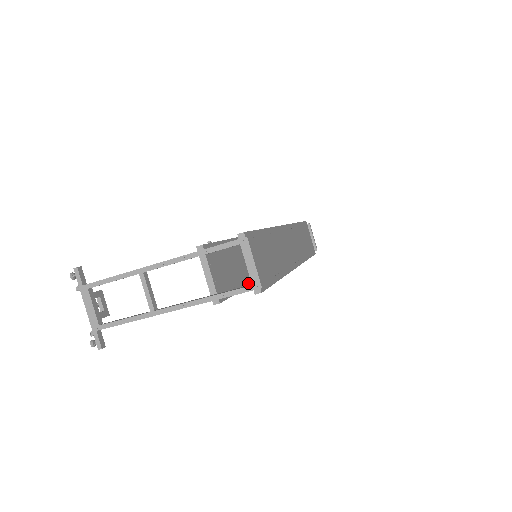
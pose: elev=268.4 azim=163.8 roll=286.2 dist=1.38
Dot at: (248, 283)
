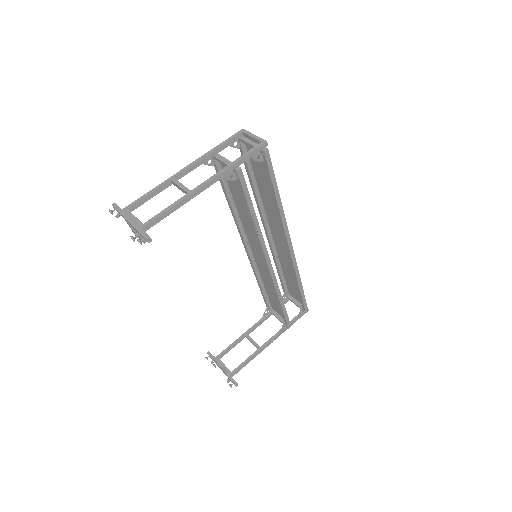
Dot at: (257, 224)
